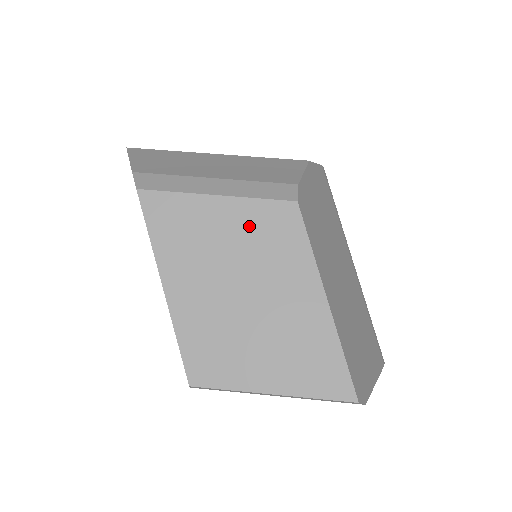
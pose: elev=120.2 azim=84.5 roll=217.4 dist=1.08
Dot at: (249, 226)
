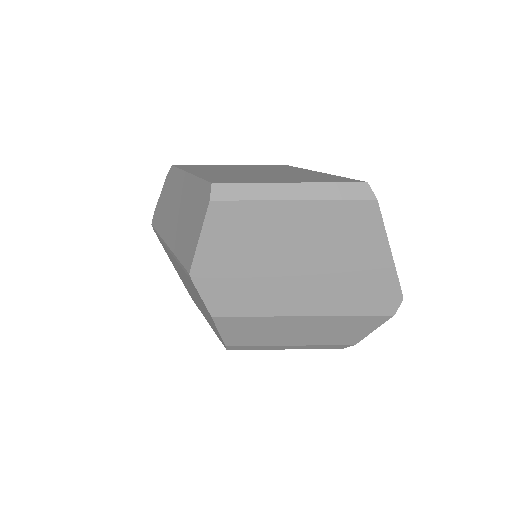
Dot at: (253, 167)
